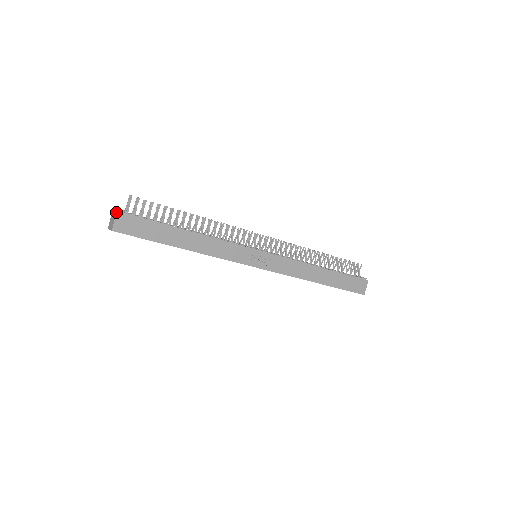
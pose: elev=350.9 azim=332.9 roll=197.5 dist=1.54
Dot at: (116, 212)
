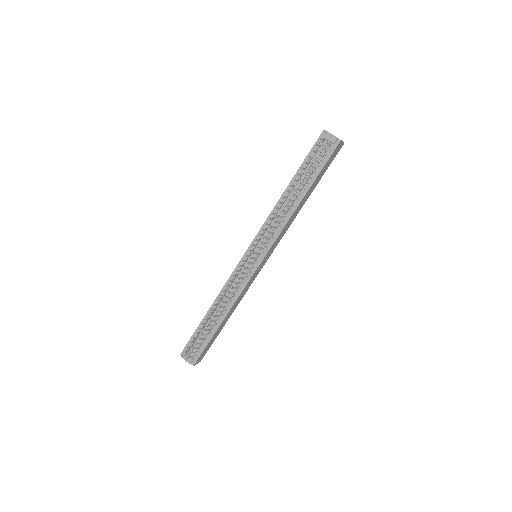
Dot at: occluded
